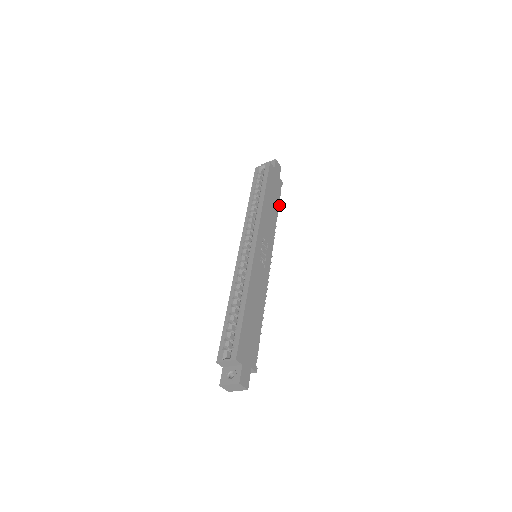
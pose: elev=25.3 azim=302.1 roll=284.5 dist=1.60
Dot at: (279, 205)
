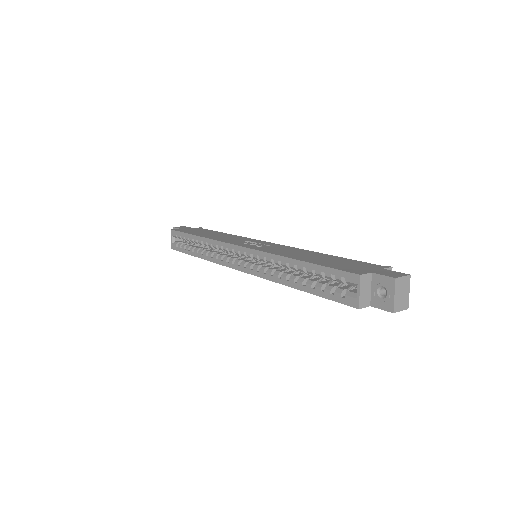
Dot at: occluded
